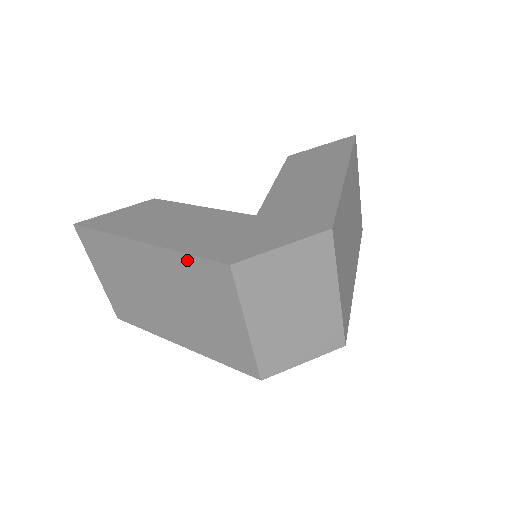
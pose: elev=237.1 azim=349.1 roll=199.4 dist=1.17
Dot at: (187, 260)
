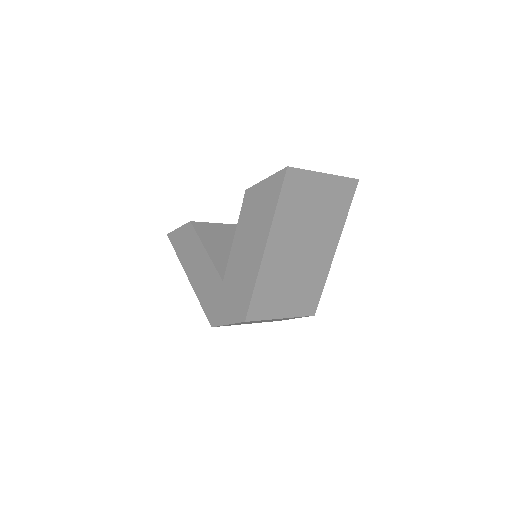
Dot at: occluded
